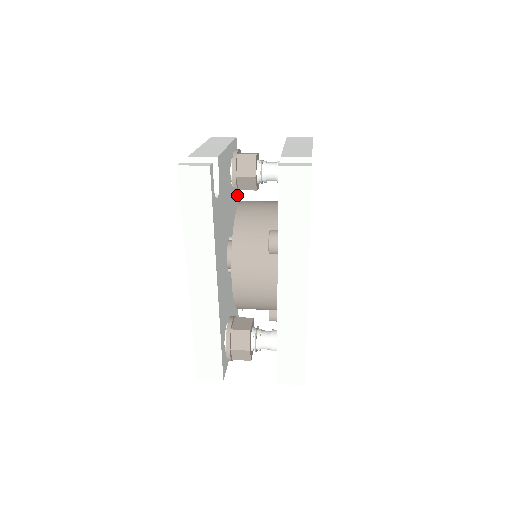
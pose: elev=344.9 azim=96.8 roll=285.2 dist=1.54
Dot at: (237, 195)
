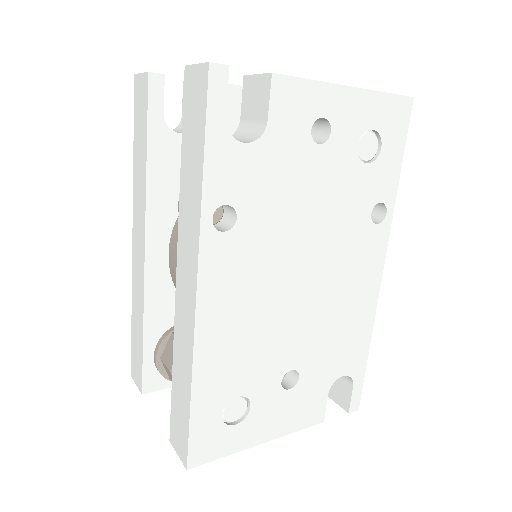
Dot at: occluded
